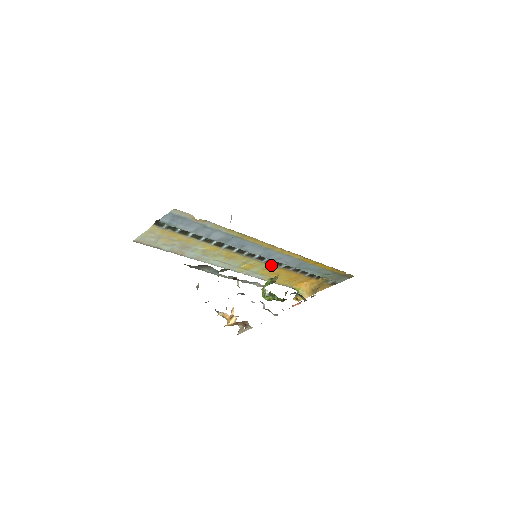
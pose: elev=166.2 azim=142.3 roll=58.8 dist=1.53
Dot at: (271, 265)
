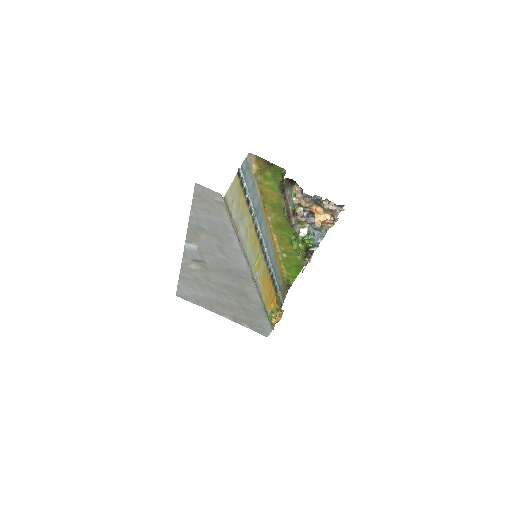
Dot at: (265, 264)
